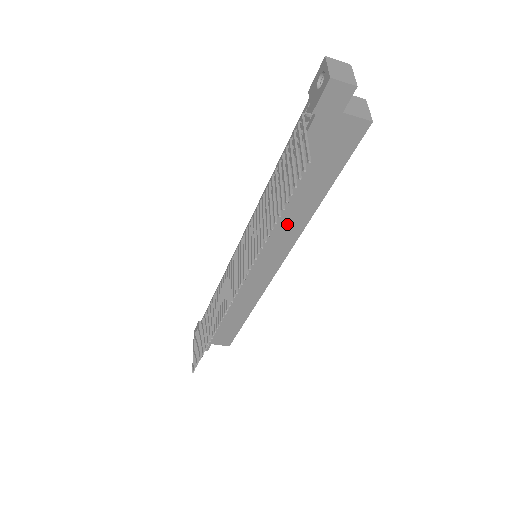
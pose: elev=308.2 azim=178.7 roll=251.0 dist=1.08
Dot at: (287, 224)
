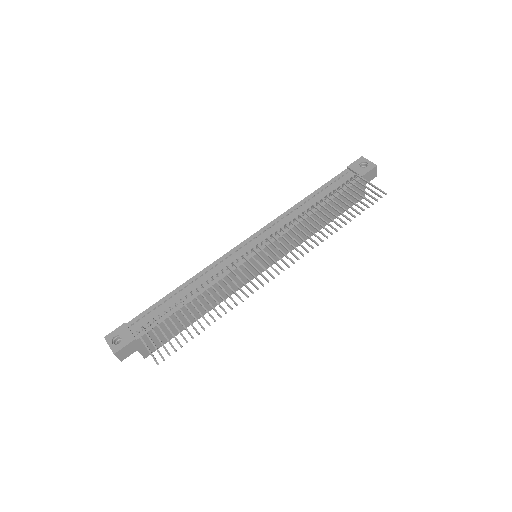
Dot at: occluded
